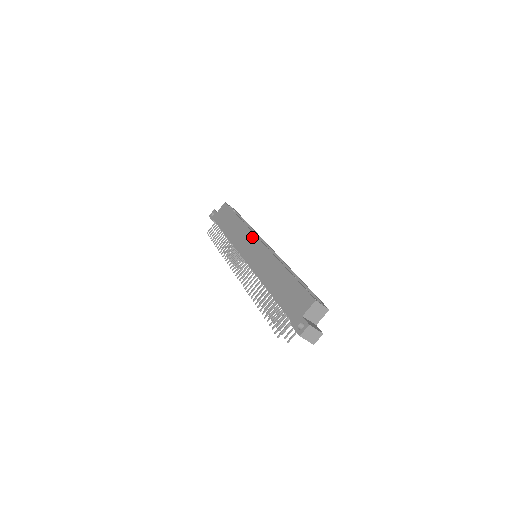
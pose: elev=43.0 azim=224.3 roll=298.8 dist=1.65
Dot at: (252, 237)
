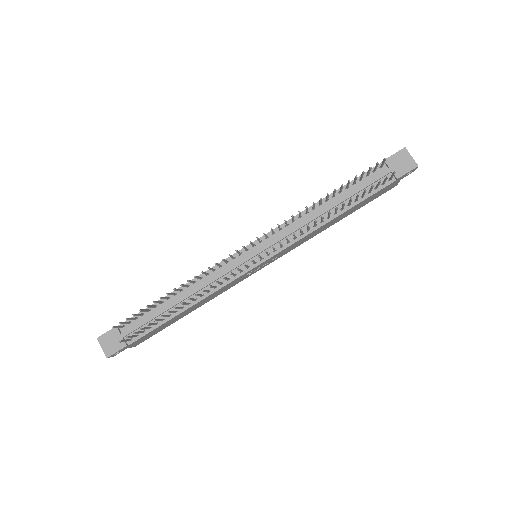
Dot at: occluded
